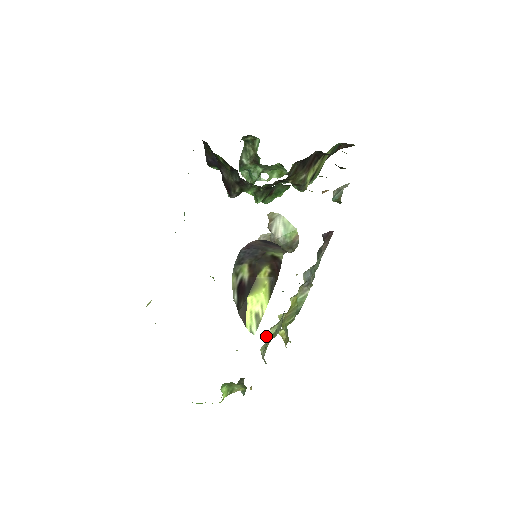
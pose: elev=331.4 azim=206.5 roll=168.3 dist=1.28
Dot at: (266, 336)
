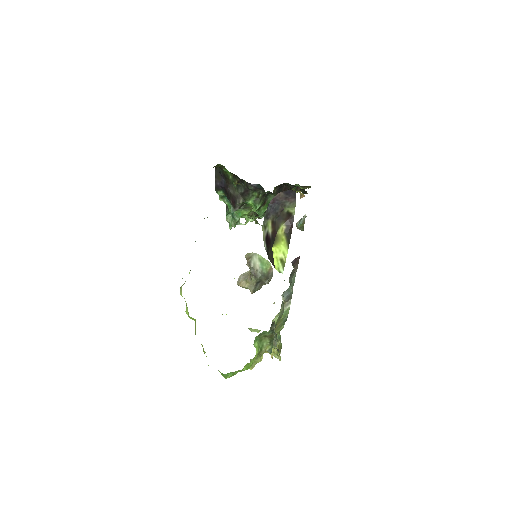
Dot at: (268, 331)
